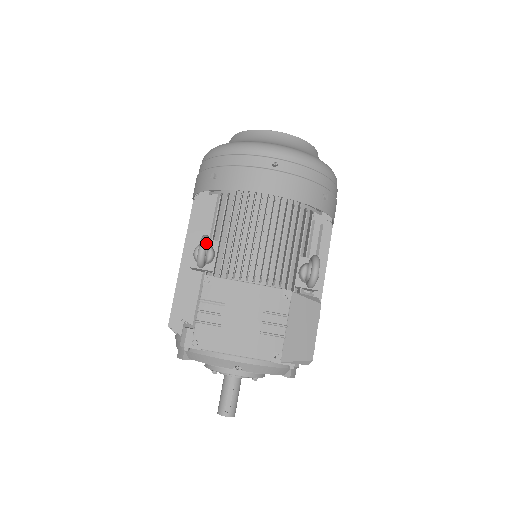
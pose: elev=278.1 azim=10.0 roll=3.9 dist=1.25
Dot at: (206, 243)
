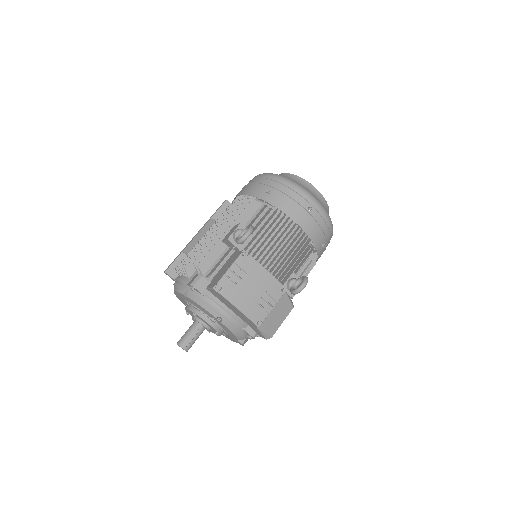
Dot at: (252, 231)
